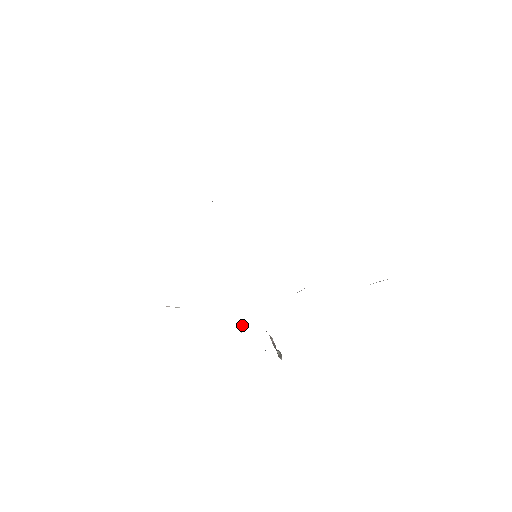
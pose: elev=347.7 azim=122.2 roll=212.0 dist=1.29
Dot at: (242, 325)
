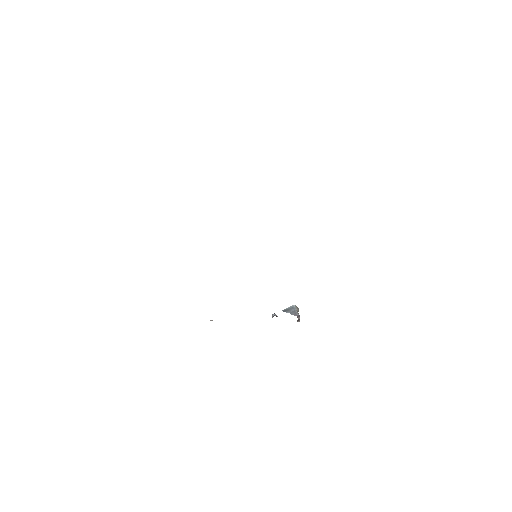
Dot at: occluded
